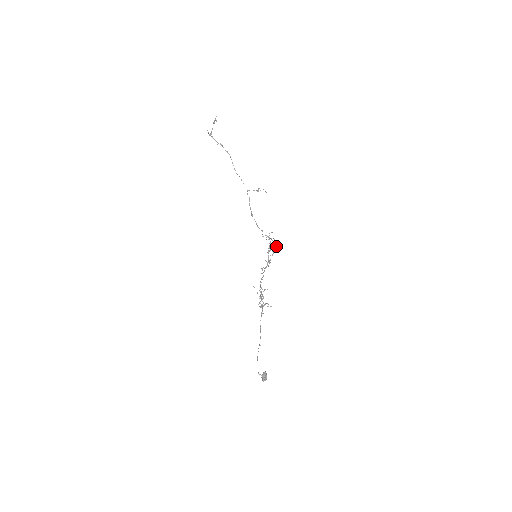
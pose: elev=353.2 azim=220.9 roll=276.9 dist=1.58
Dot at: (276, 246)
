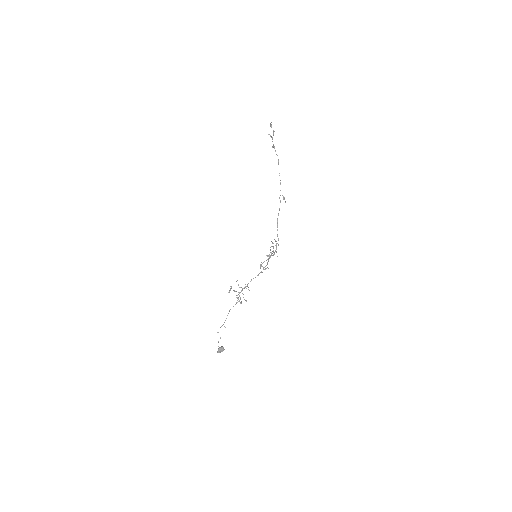
Dot at: (274, 254)
